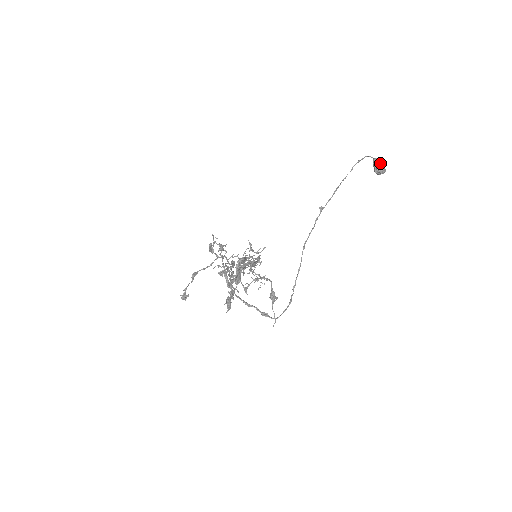
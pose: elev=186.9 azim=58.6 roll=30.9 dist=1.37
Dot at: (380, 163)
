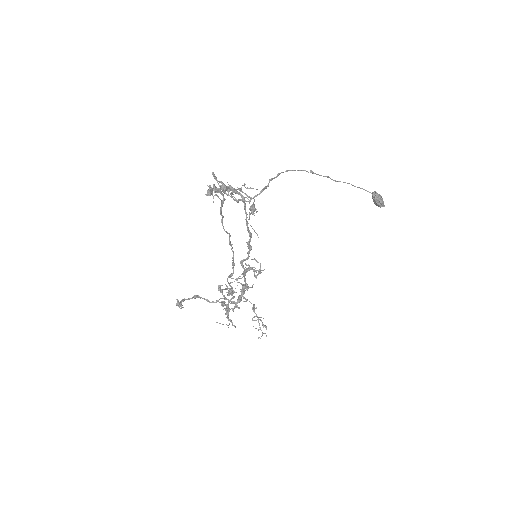
Dot at: (377, 193)
